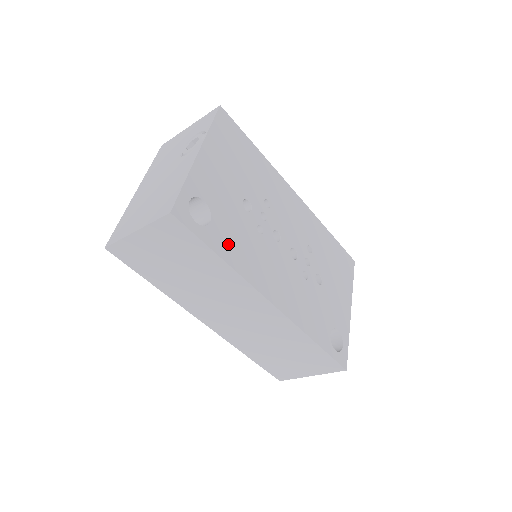
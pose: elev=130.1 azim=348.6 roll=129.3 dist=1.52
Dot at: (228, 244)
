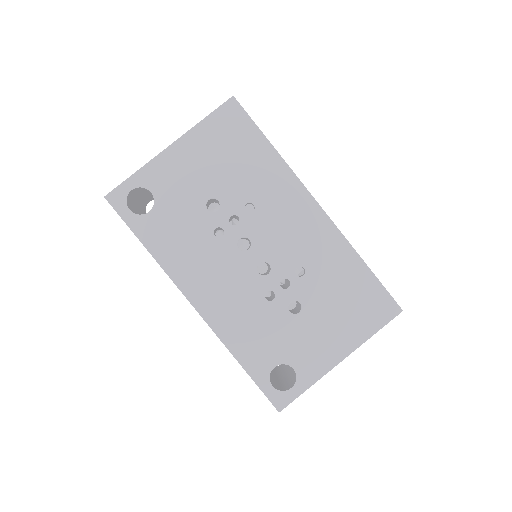
Dot at: (161, 236)
